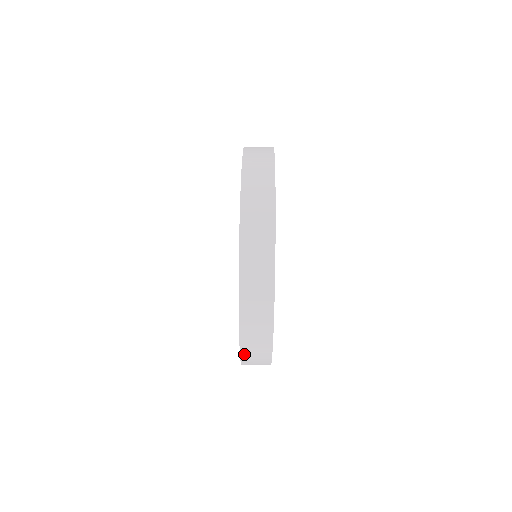
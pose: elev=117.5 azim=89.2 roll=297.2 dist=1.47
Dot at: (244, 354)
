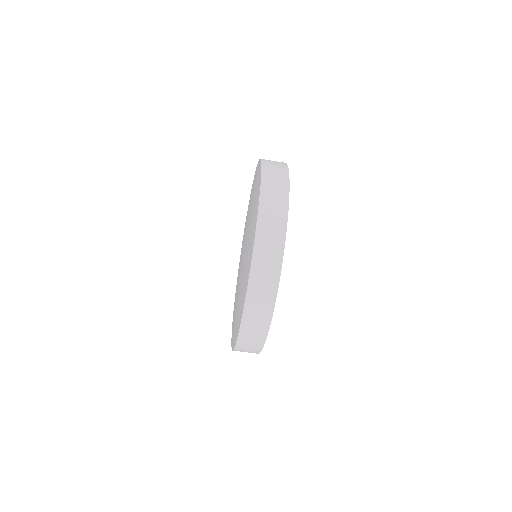
Dot at: (240, 342)
